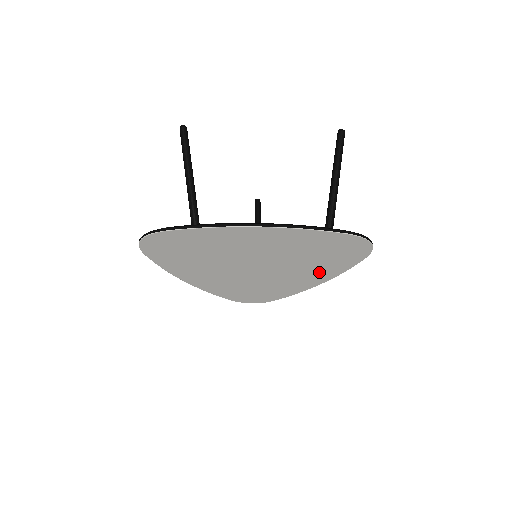
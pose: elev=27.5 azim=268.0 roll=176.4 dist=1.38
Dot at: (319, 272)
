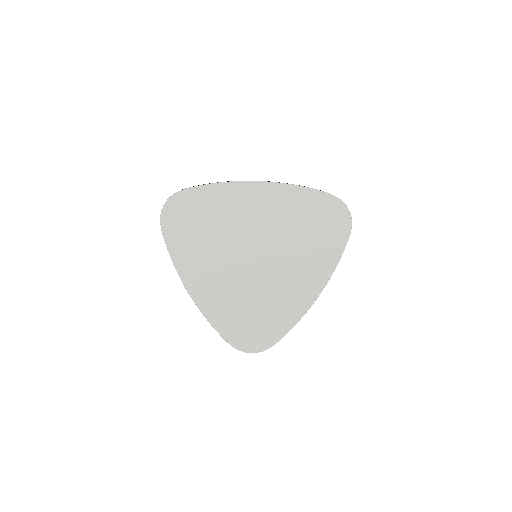
Dot at: (313, 269)
